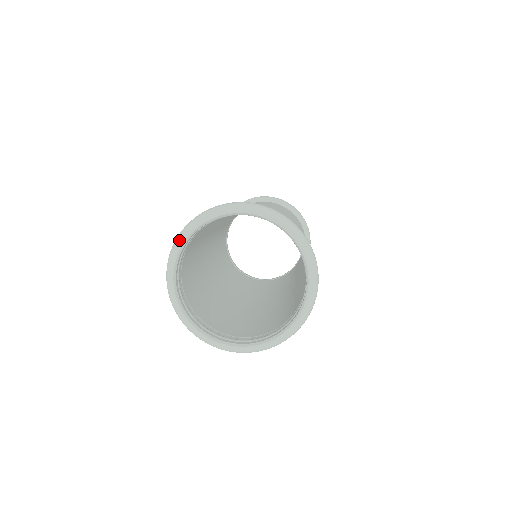
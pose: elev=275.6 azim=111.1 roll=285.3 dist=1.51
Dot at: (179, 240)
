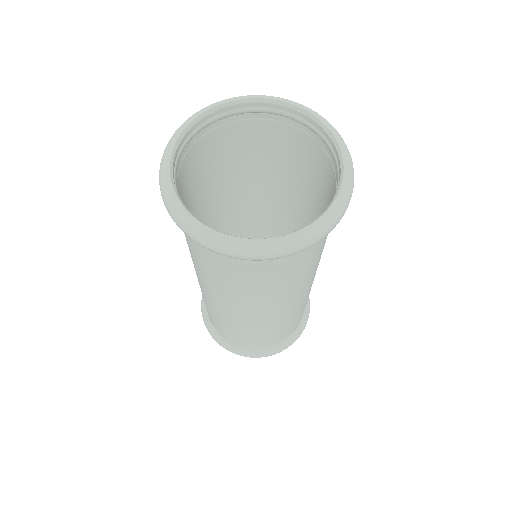
Dot at: (166, 150)
